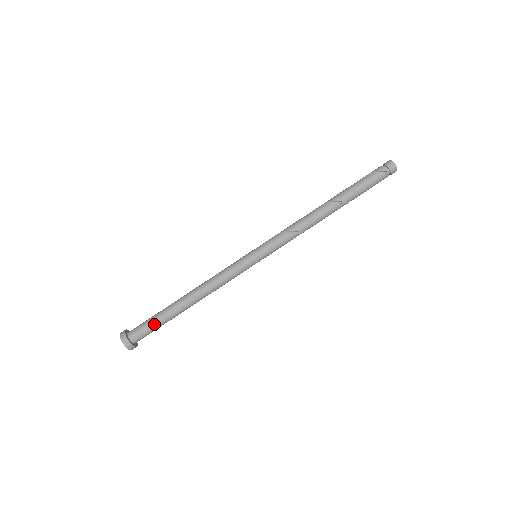
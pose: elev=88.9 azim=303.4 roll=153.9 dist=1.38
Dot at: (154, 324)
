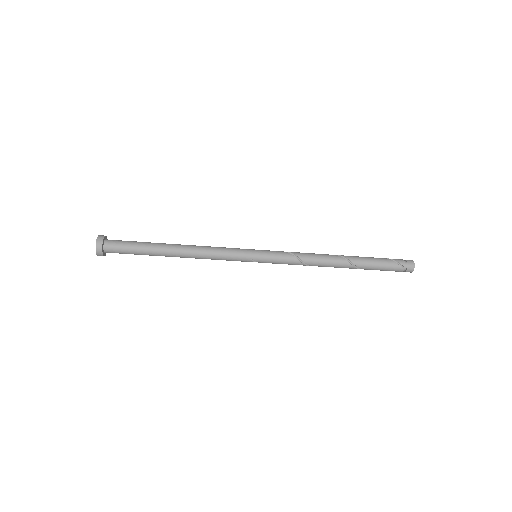
Dot at: (133, 248)
